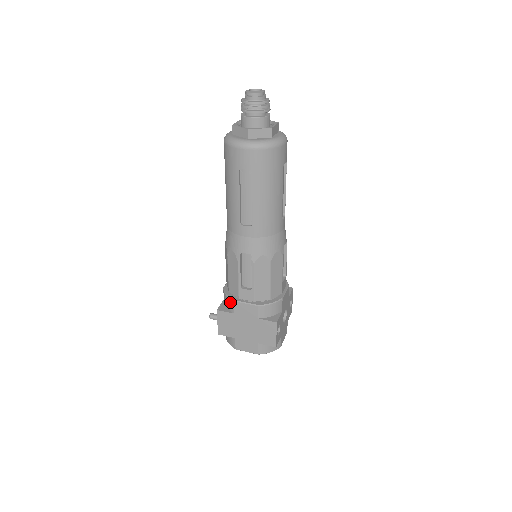
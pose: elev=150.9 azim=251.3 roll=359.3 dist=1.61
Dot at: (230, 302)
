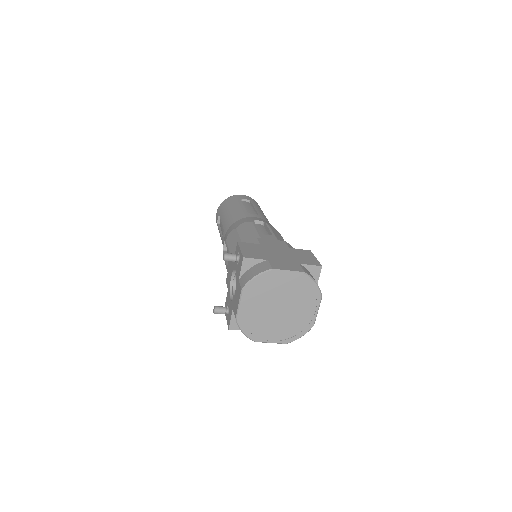
Dot at: (251, 241)
